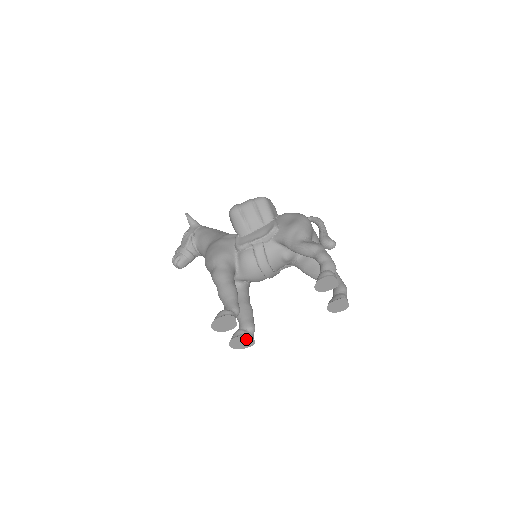
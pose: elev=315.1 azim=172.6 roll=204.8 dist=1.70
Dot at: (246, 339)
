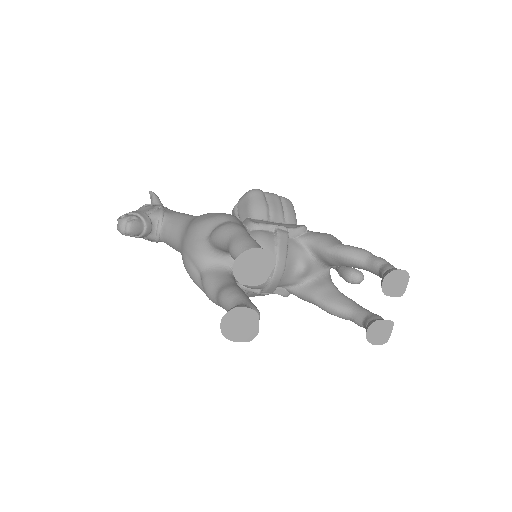
Dot at: (251, 321)
